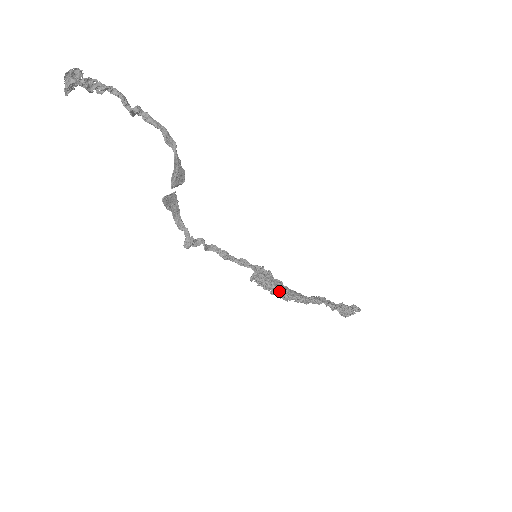
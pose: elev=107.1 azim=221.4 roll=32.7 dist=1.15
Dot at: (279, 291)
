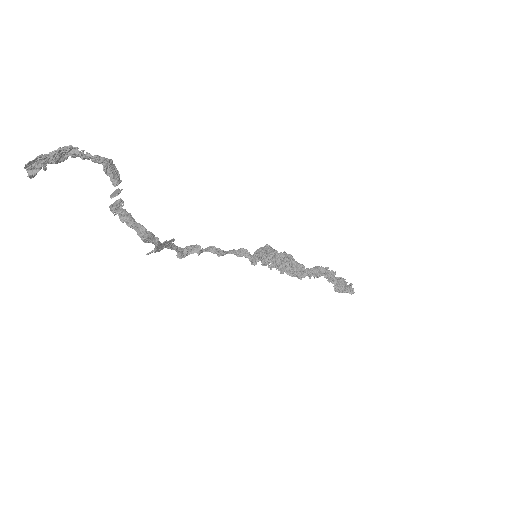
Dot at: (278, 265)
